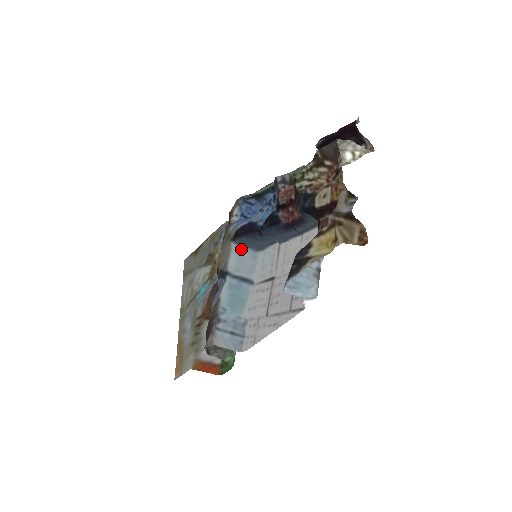
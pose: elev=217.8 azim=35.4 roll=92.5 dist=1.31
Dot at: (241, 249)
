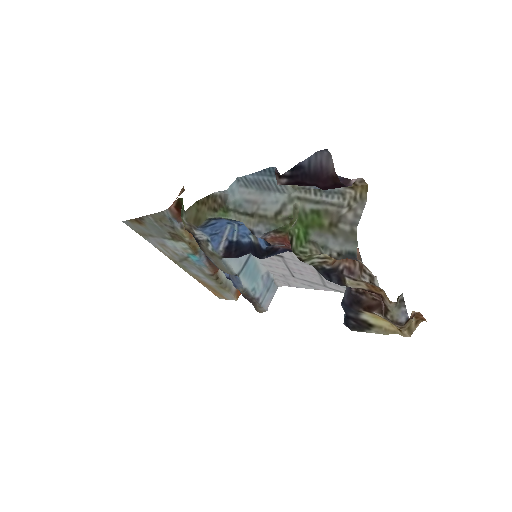
Dot at: occluded
